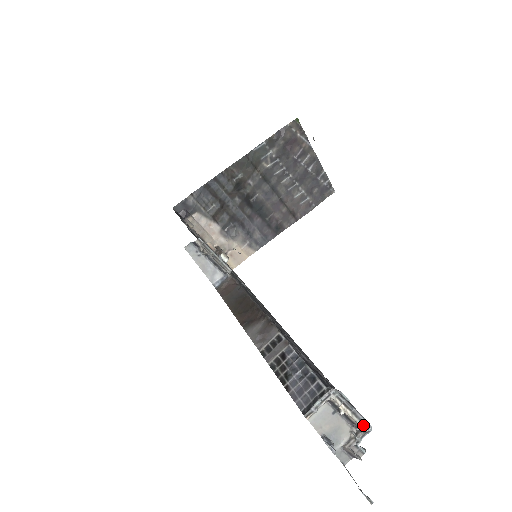
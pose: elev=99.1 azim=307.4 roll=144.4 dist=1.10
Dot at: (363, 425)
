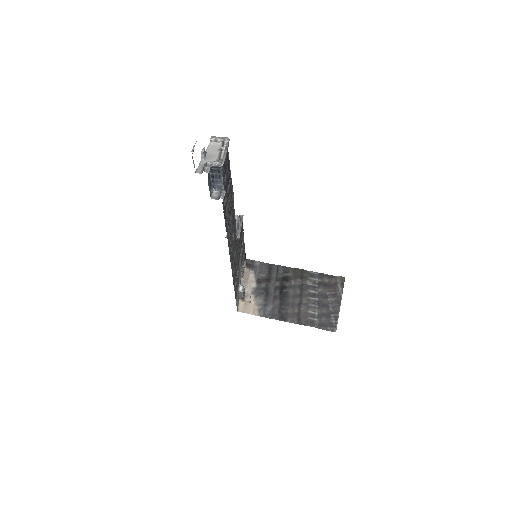
Dot at: (222, 160)
